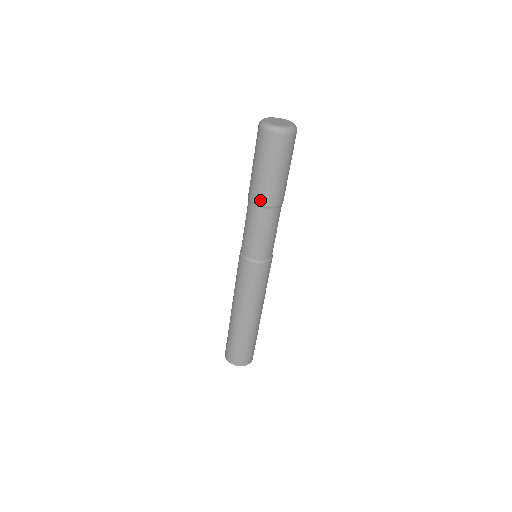
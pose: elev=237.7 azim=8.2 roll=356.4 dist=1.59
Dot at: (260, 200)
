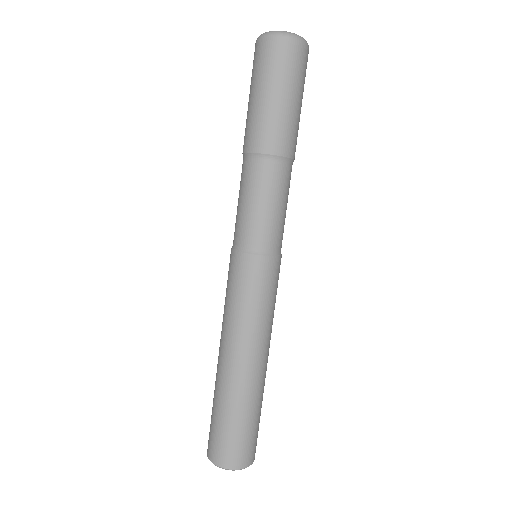
Dot at: (244, 145)
